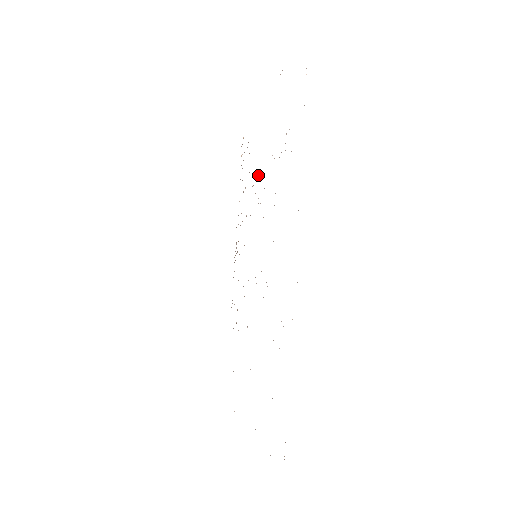
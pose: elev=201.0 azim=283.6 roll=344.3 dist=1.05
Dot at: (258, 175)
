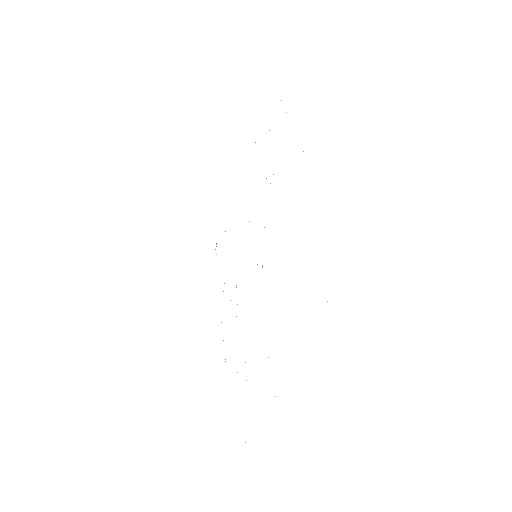
Dot at: occluded
